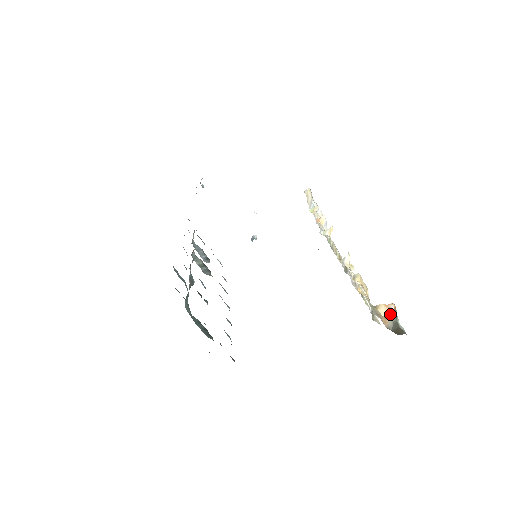
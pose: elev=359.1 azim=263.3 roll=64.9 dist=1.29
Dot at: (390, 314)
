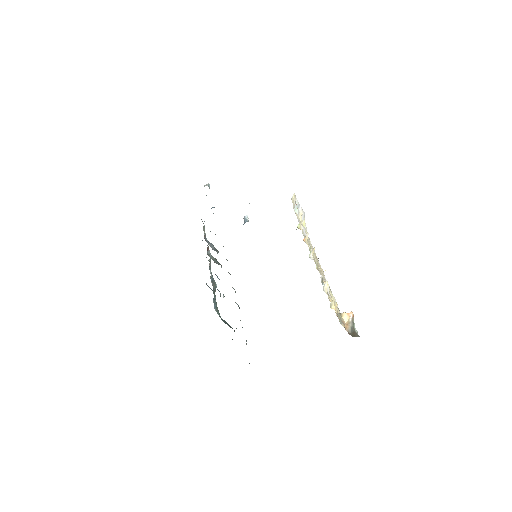
Dot at: (350, 321)
